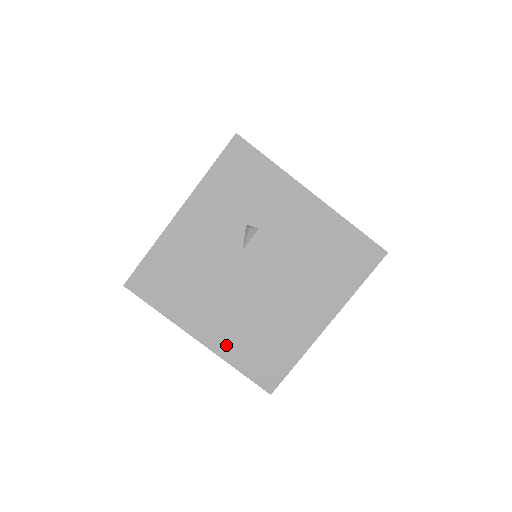
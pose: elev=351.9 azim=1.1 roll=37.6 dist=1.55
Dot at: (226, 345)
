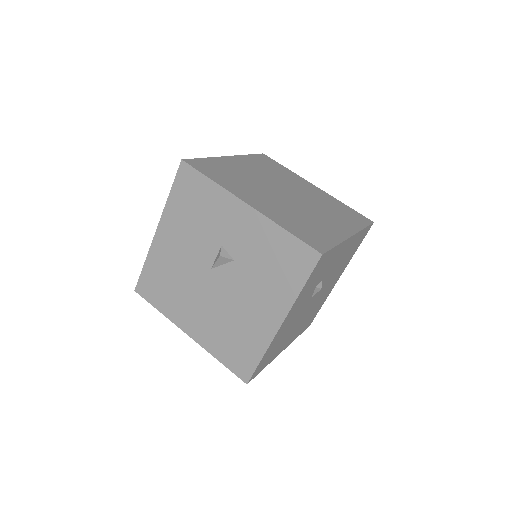
Dot at: (295, 336)
